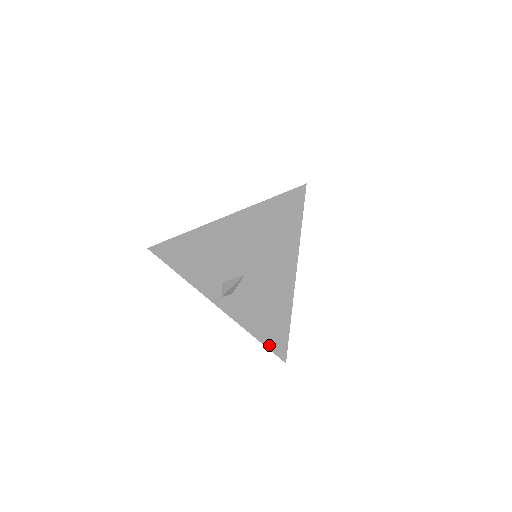
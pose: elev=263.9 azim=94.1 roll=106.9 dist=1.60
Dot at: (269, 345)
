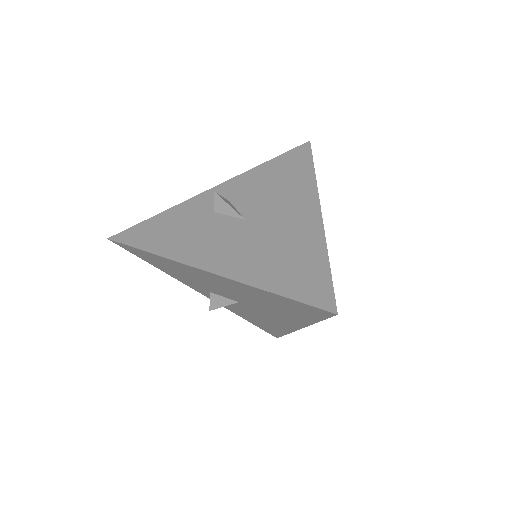
Dot at: (261, 328)
